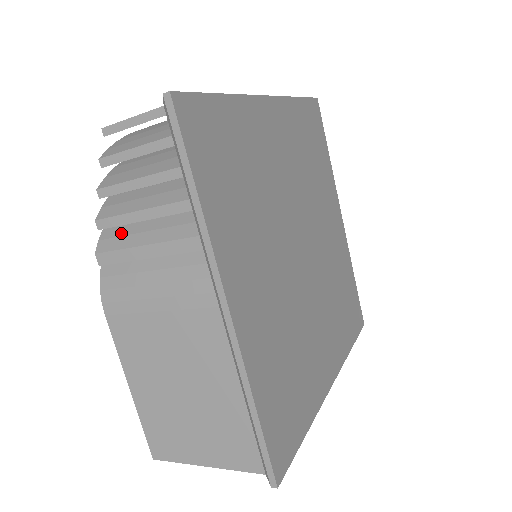
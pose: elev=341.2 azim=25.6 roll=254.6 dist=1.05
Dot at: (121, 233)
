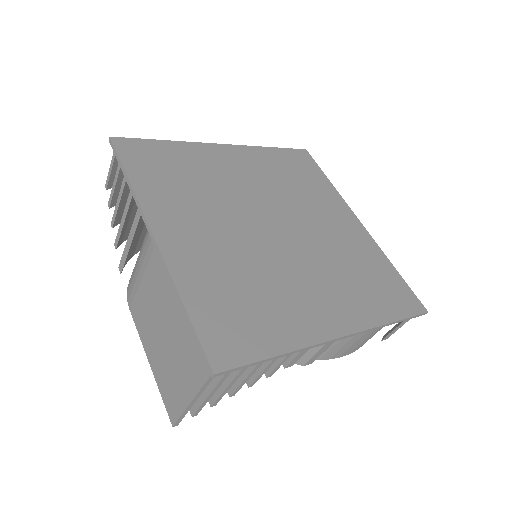
Dot at: occluded
